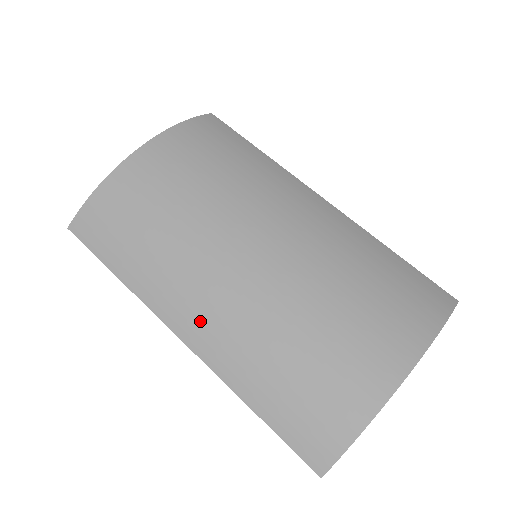
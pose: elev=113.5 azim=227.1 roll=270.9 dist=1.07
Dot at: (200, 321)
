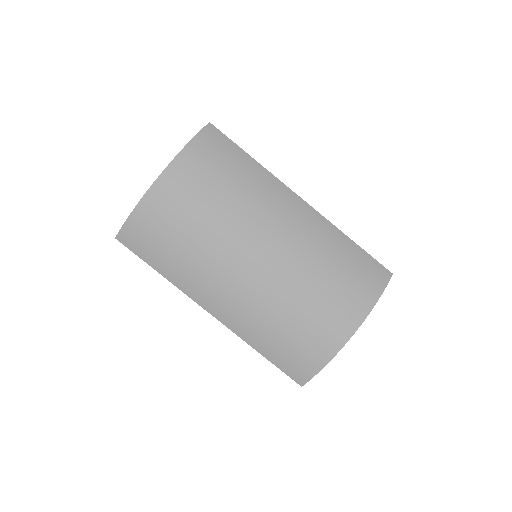
Dot at: (222, 304)
